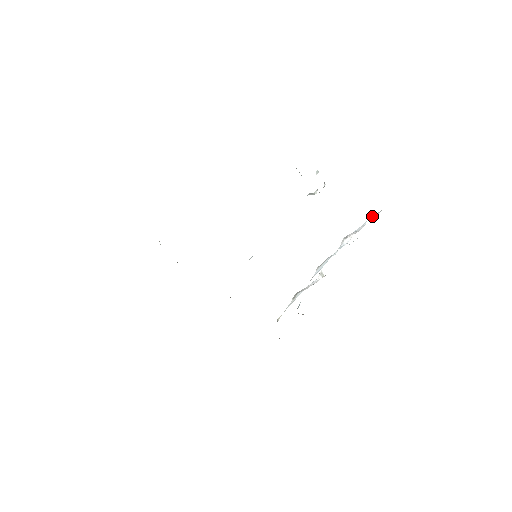
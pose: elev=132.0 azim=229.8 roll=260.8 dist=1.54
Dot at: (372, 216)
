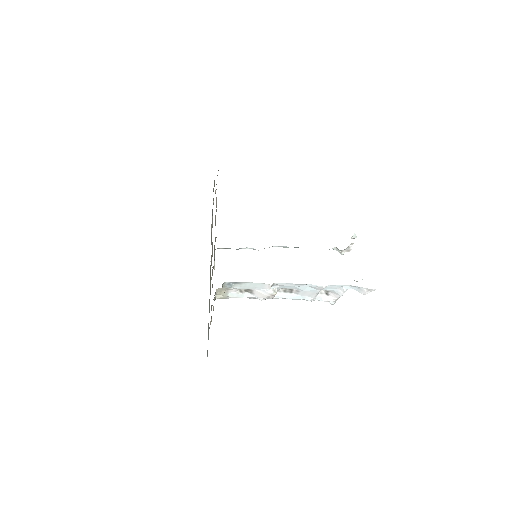
Dot at: (357, 290)
